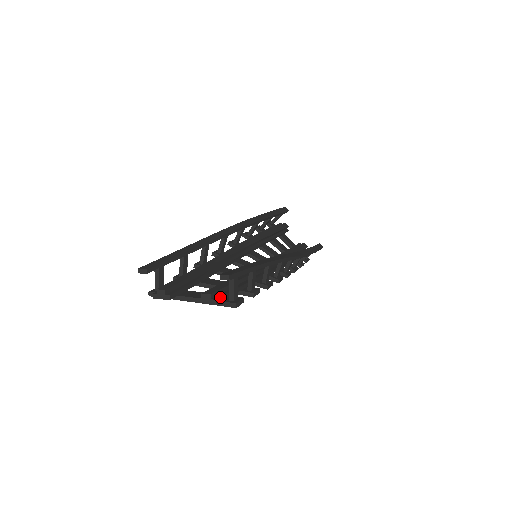
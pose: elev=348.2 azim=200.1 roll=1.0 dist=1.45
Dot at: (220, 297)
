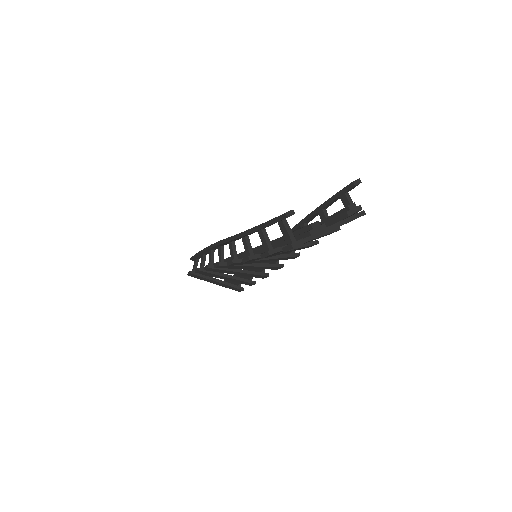
Dot at: occluded
